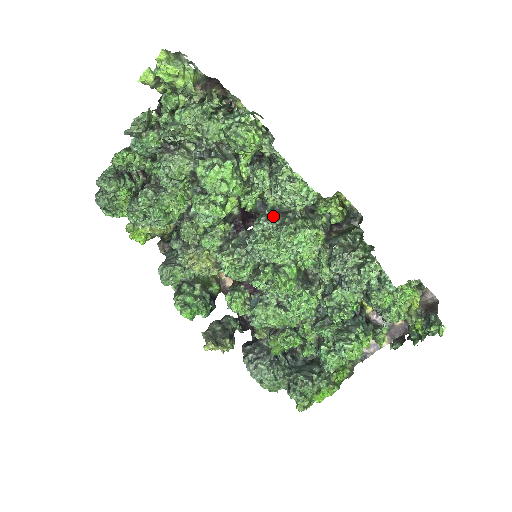
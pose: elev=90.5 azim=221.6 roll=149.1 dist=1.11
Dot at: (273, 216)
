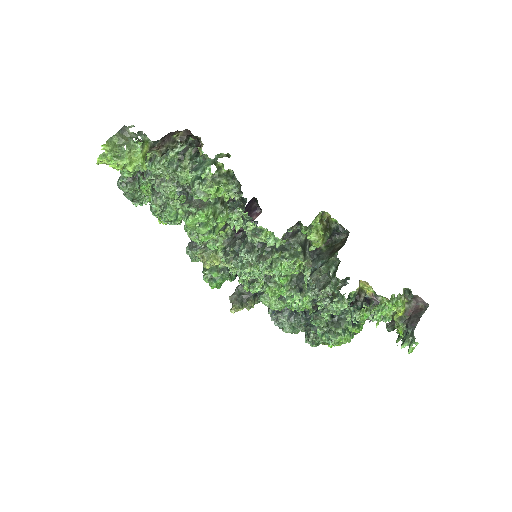
Dot at: (254, 246)
